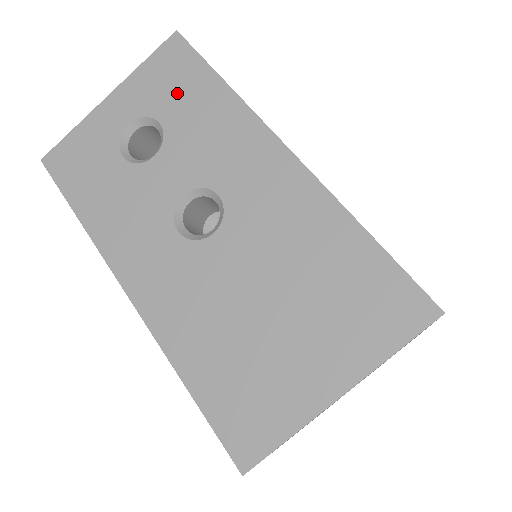
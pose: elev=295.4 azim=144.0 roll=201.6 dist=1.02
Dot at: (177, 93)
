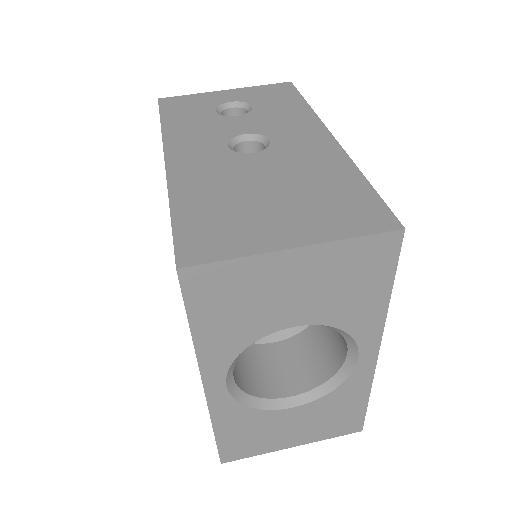
Dot at: (273, 100)
